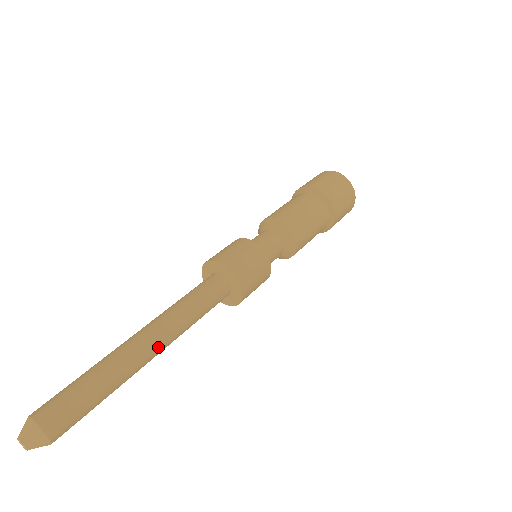
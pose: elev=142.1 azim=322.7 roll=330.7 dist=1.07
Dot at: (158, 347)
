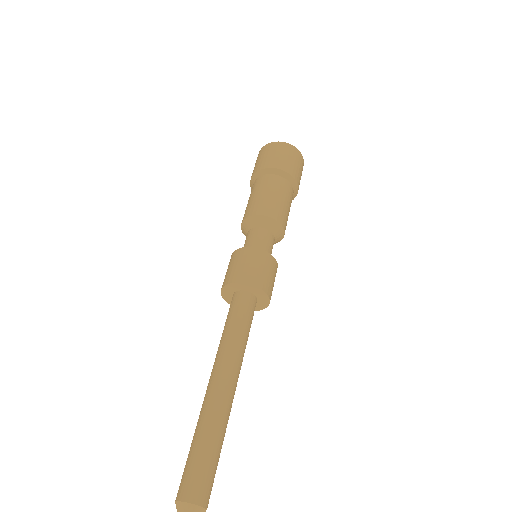
Dot at: (233, 381)
